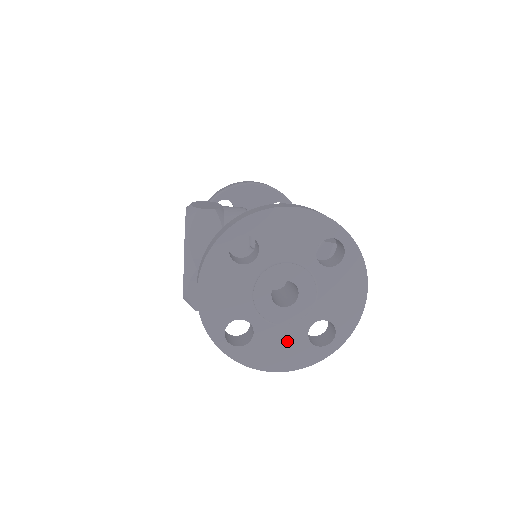
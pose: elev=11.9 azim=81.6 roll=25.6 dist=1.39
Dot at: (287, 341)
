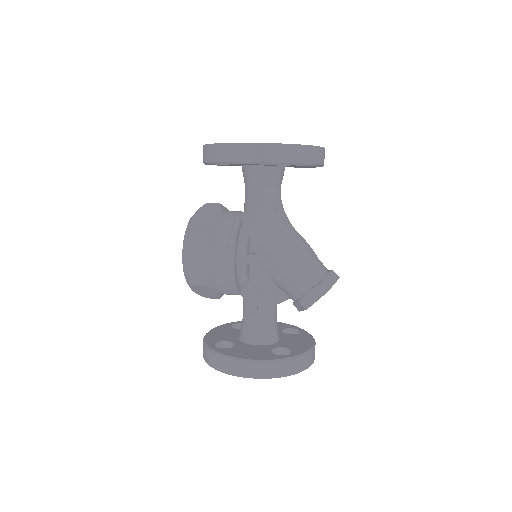
Dot at: occluded
